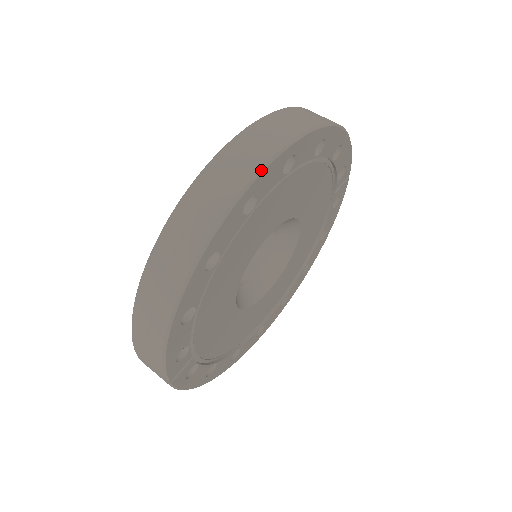
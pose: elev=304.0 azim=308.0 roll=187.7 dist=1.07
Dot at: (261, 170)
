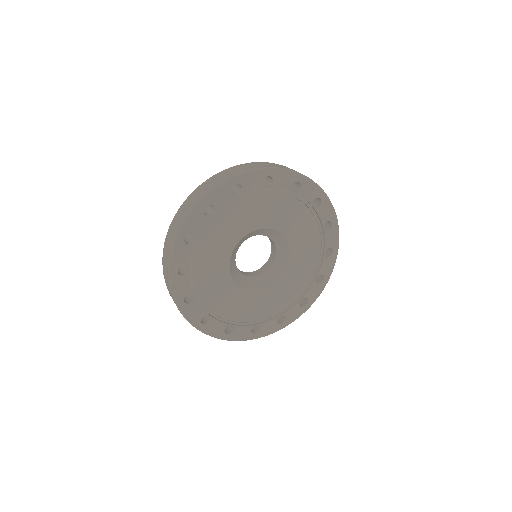
Dot at: (245, 172)
